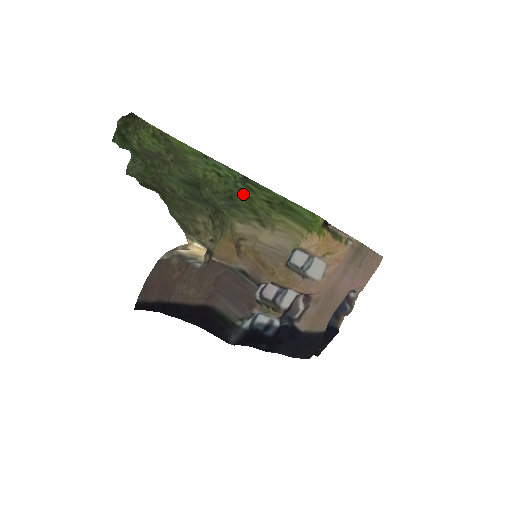
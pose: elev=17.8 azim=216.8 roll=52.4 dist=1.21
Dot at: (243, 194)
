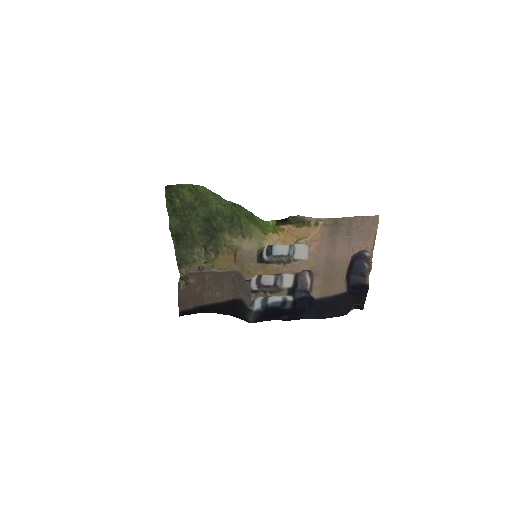
Dot at: (236, 215)
